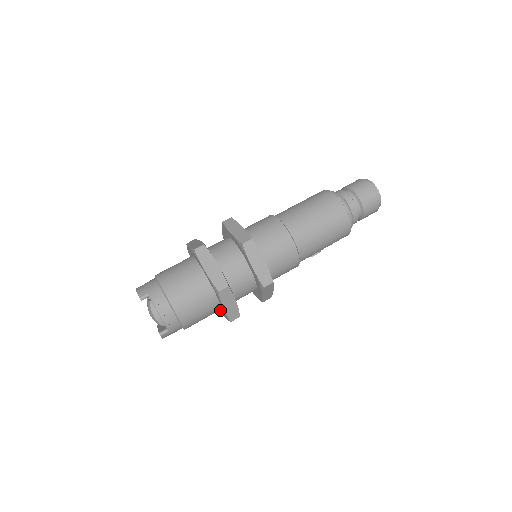
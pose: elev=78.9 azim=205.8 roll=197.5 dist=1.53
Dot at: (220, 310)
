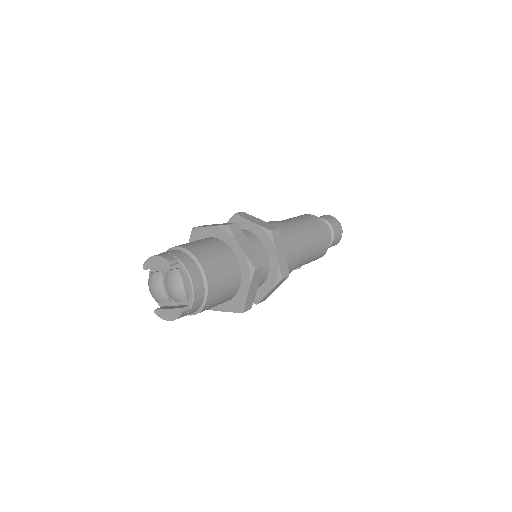
Dot at: (220, 304)
